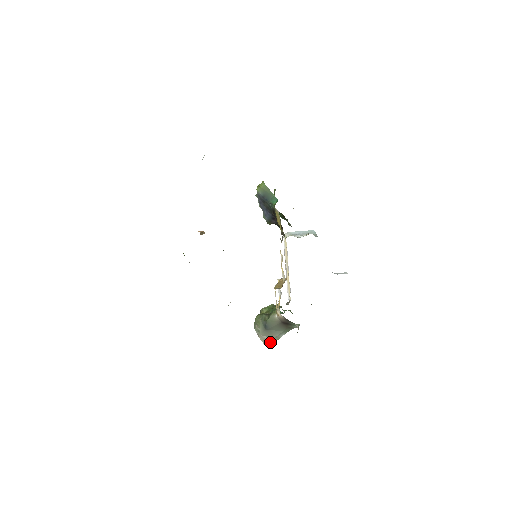
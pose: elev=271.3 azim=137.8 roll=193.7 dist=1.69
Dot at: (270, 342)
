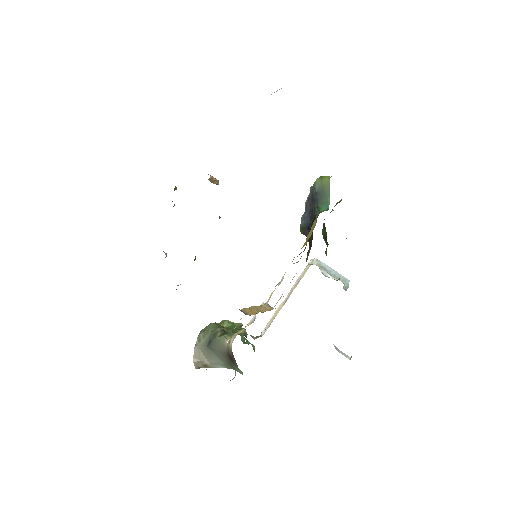
Dot at: (202, 363)
